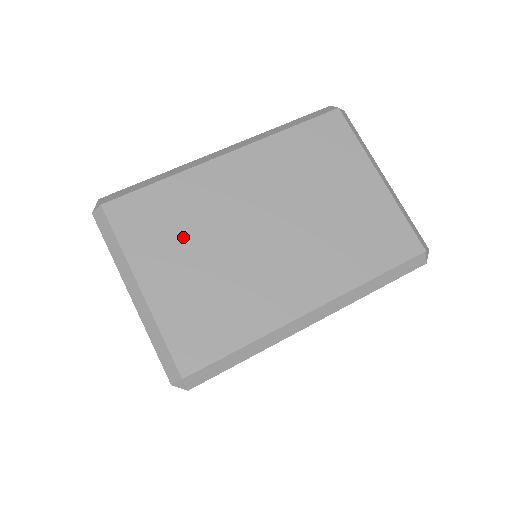
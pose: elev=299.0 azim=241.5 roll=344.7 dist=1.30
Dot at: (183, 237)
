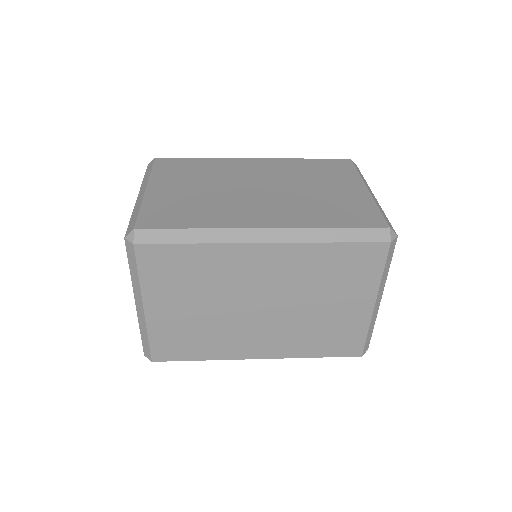
Dot at: (194, 178)
